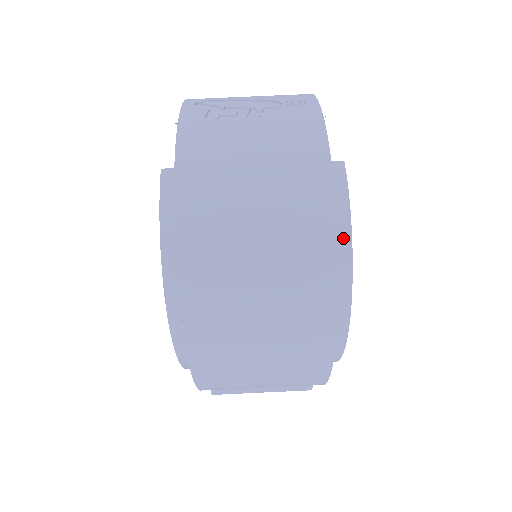
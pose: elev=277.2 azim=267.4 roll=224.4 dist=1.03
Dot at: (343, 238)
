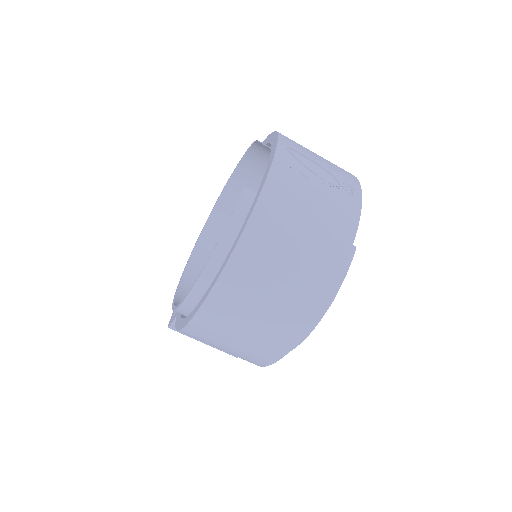
Dot at: occluded
